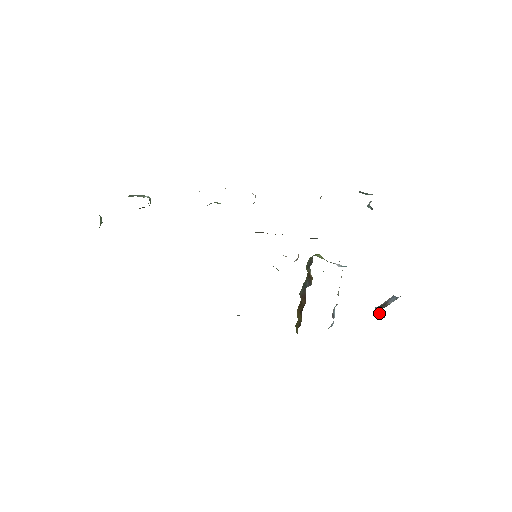
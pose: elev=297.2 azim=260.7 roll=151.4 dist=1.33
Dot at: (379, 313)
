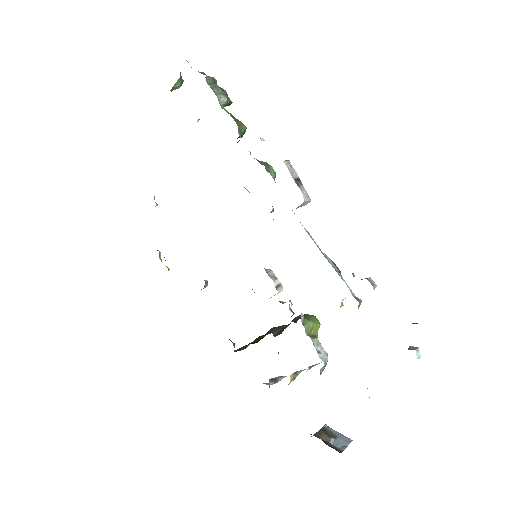
Dot at: occluded
